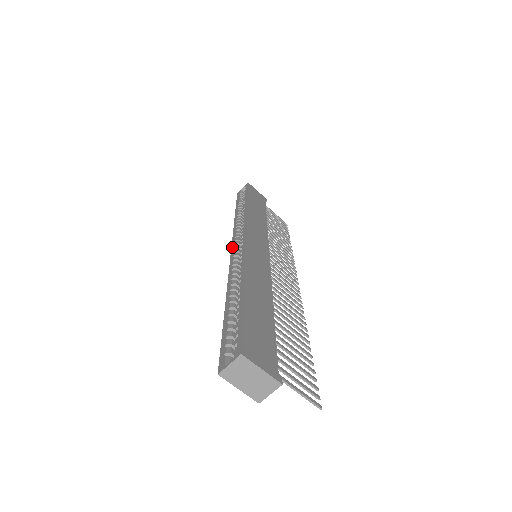
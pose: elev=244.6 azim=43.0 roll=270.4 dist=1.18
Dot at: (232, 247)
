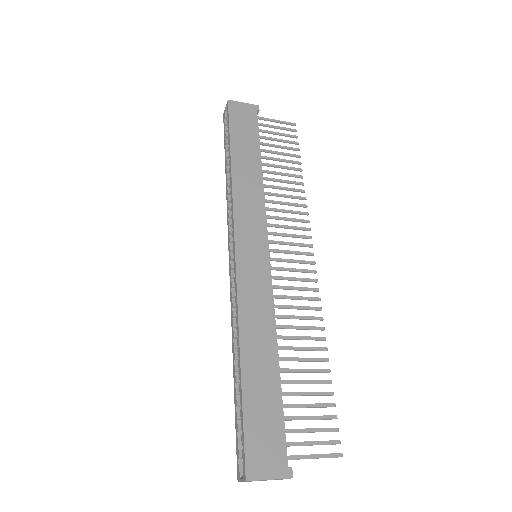
Dot at: (229, 256)
